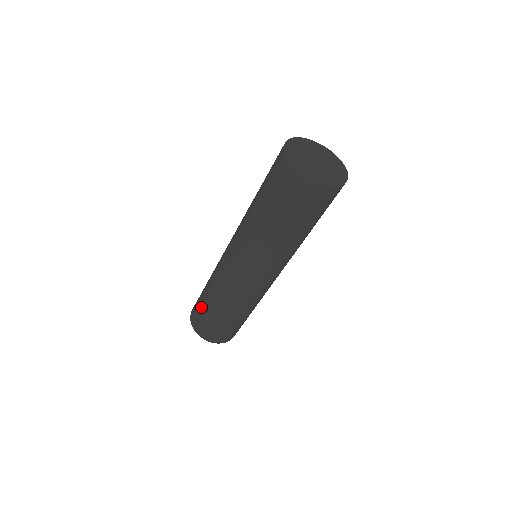
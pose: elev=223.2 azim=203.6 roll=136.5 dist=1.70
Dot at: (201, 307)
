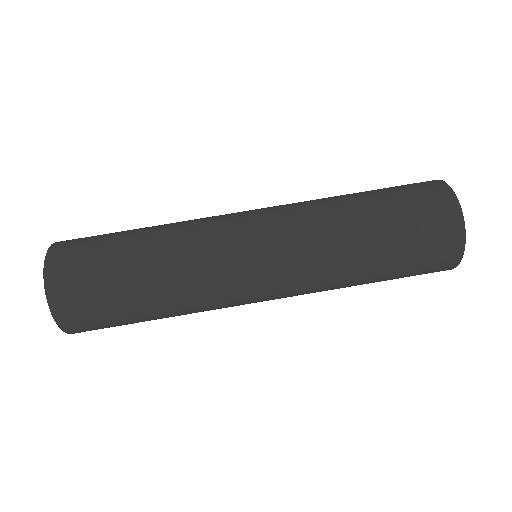
Dot at: (108, 238)
